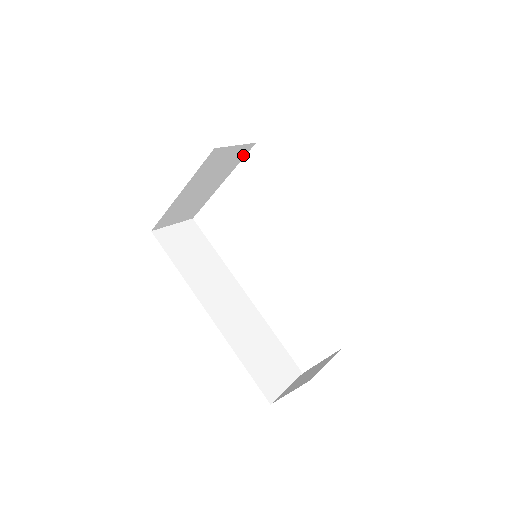
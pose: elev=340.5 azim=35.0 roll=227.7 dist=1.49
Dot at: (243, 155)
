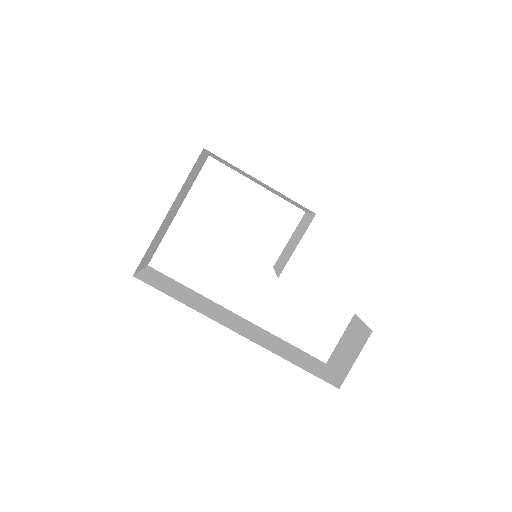
Dot at: (199, 171)
